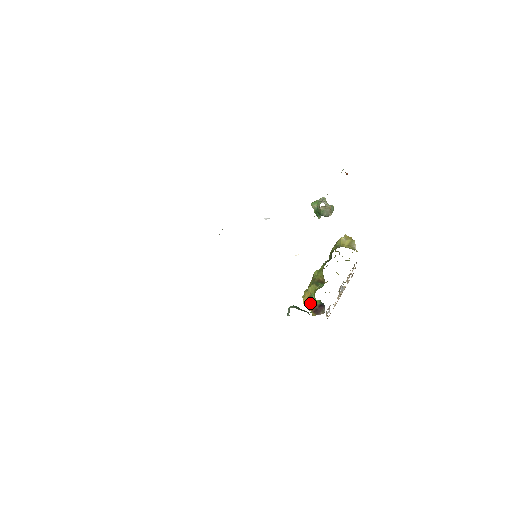
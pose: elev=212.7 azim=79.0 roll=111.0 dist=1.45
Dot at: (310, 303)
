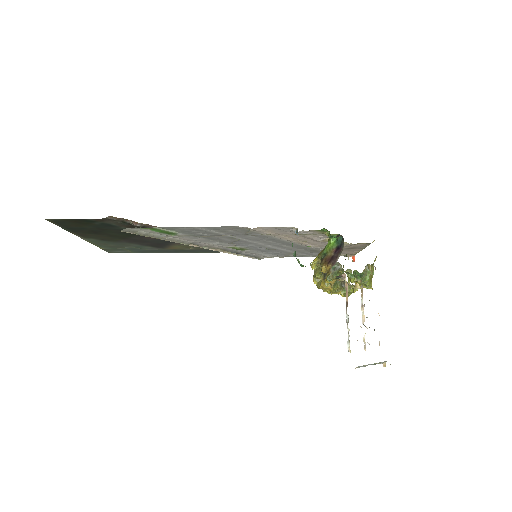
Dot at: (323, 256)
